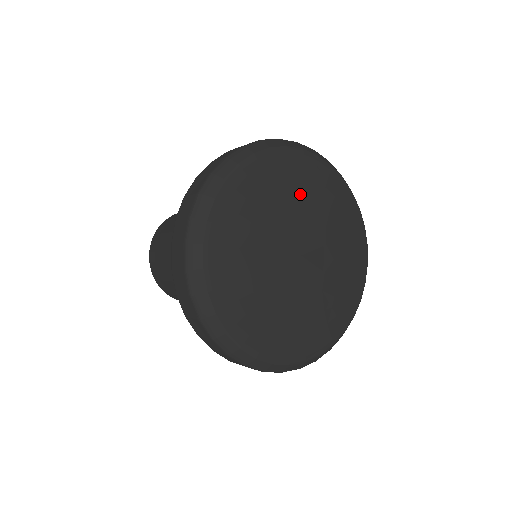
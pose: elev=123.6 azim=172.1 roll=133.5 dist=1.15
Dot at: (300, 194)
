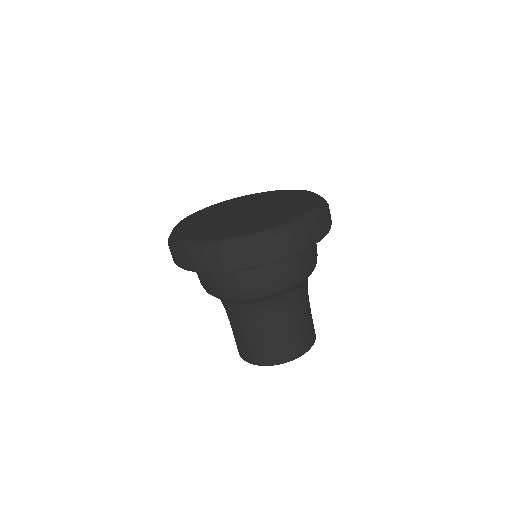
Dot at: (268, 196)
